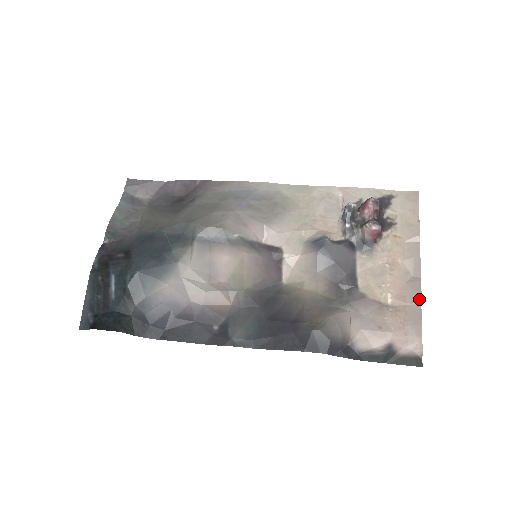
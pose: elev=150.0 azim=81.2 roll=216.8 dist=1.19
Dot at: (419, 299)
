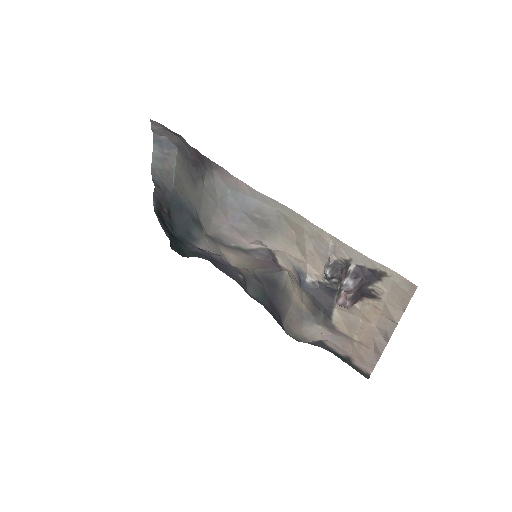
Dot at: (379, 354)
